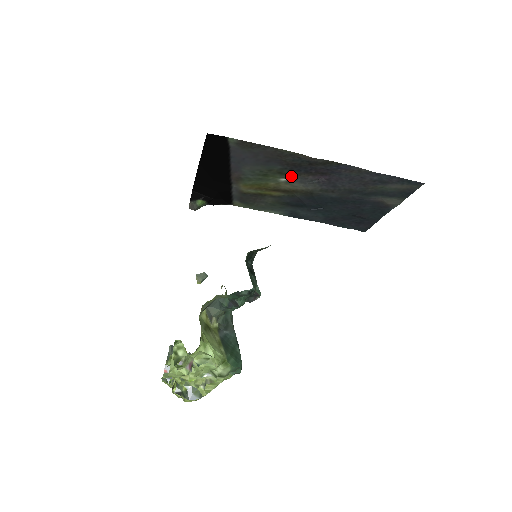
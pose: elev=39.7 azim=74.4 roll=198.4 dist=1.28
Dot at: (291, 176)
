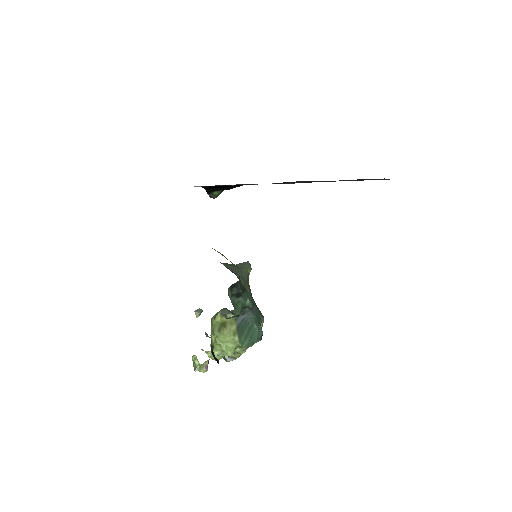
Dot at: occluded
